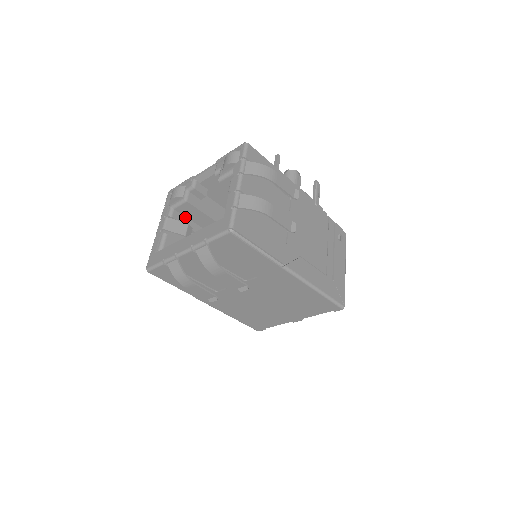
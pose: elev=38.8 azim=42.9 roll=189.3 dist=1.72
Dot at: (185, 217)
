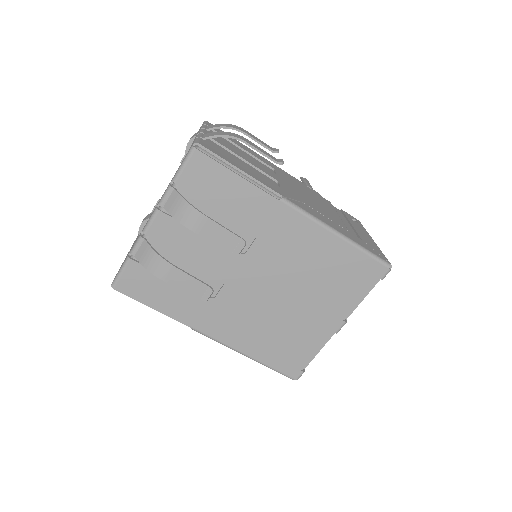
Dot at: occluded
